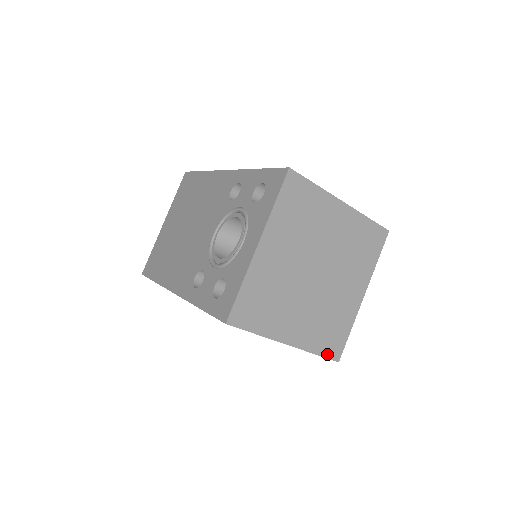
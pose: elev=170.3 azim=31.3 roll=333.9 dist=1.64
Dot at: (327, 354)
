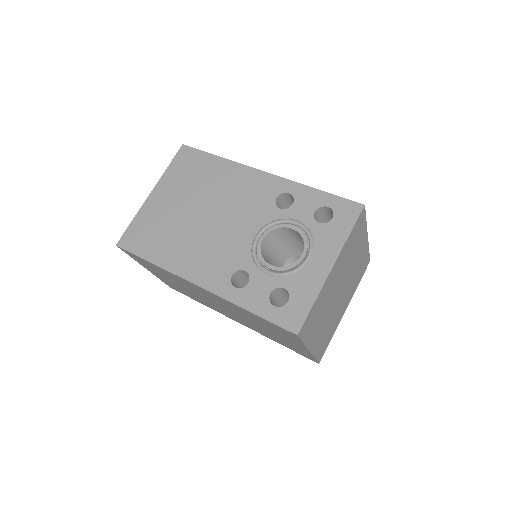
Dot at: (318, 358)
